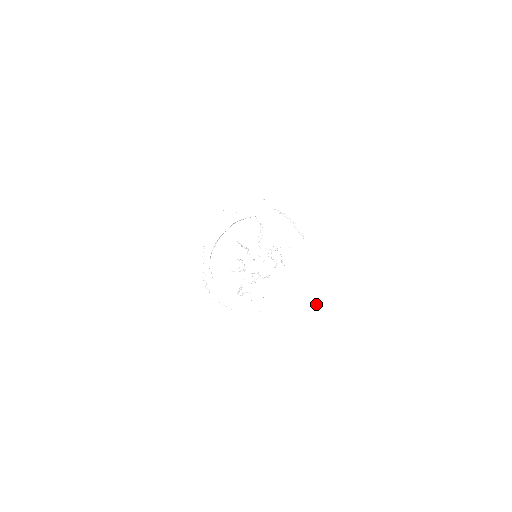
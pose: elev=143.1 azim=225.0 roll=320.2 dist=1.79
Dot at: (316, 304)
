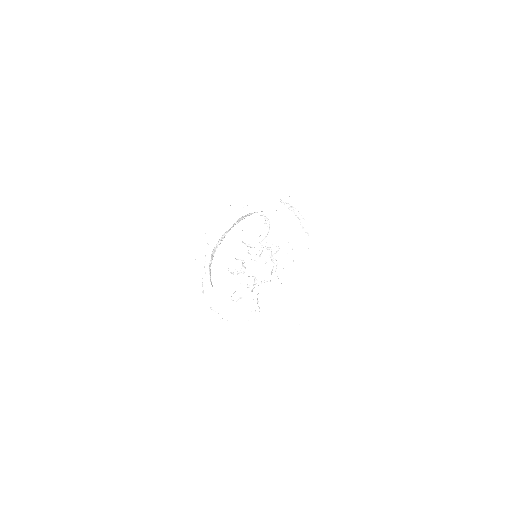
Dot at: (308, 317)
